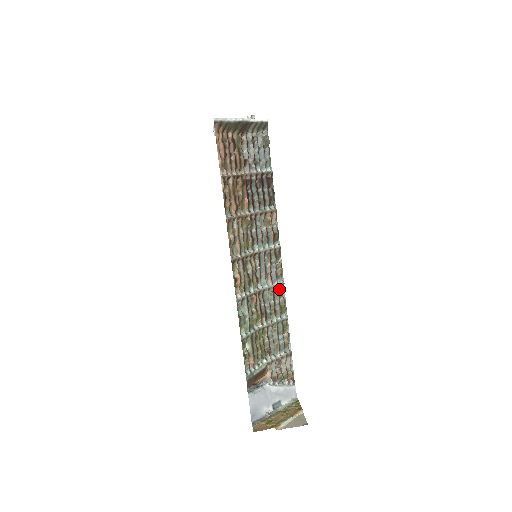
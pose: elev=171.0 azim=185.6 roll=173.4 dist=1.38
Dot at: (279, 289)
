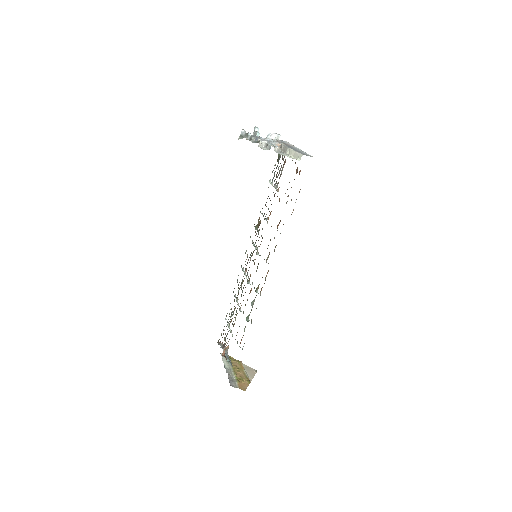
Dot at: (243, 276)
